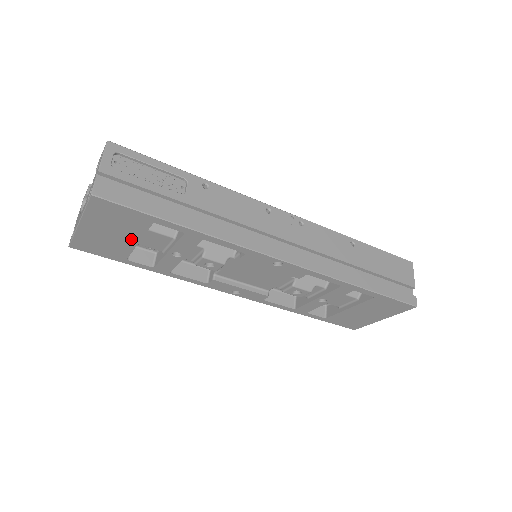
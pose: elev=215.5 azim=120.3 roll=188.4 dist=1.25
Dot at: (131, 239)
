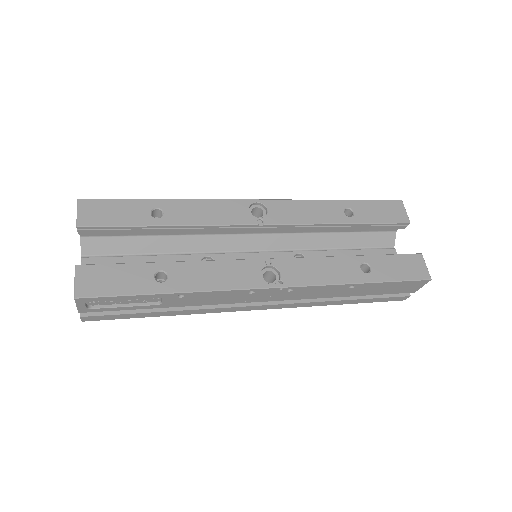
Dot at: occluded
